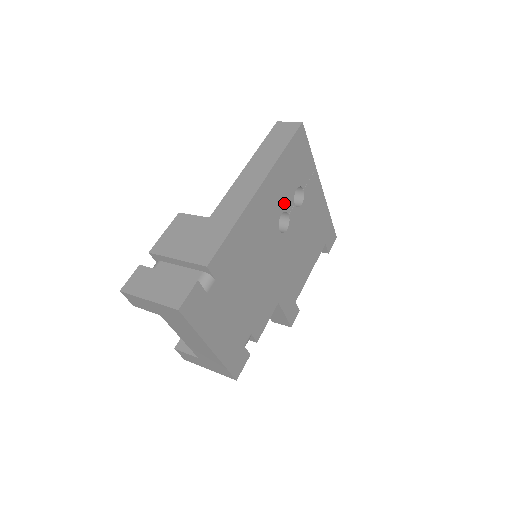
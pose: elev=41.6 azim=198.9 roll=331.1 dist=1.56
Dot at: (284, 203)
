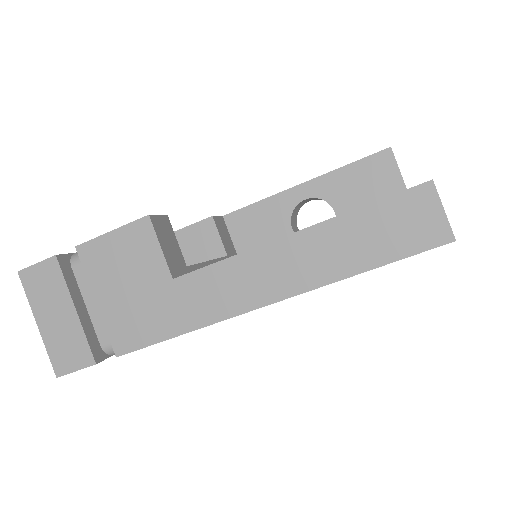
Dot at: occluded
